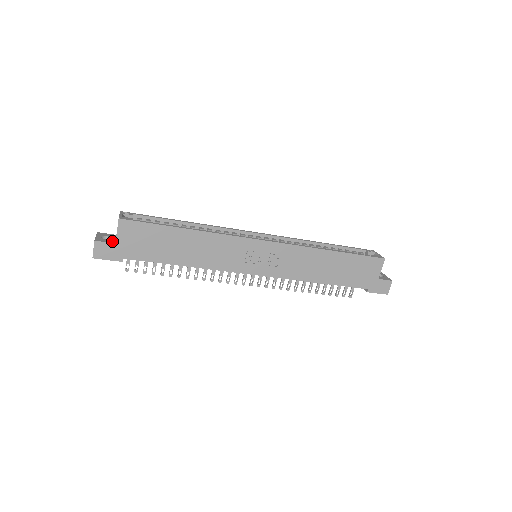
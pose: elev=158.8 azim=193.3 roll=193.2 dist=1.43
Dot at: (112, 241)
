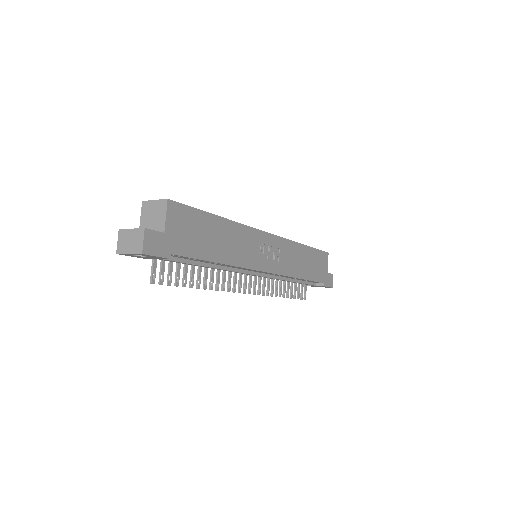
Dot at: (156, 232)
